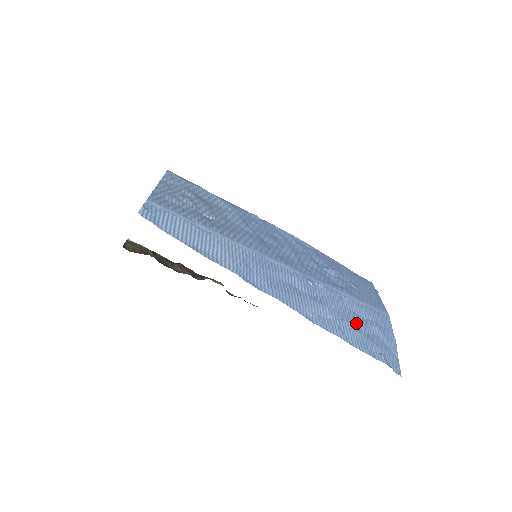
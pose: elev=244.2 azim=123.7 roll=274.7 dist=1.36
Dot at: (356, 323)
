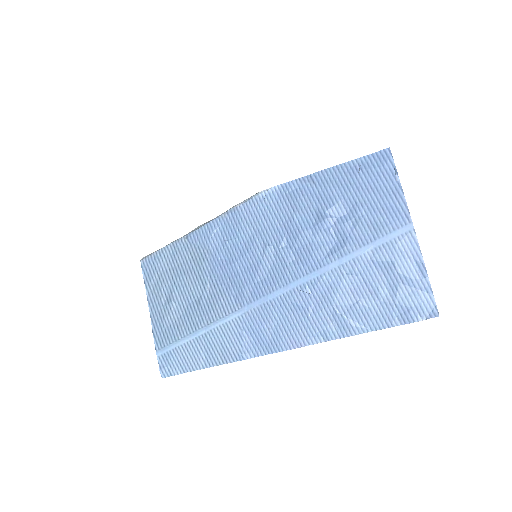
Dot at: (369, 293)
